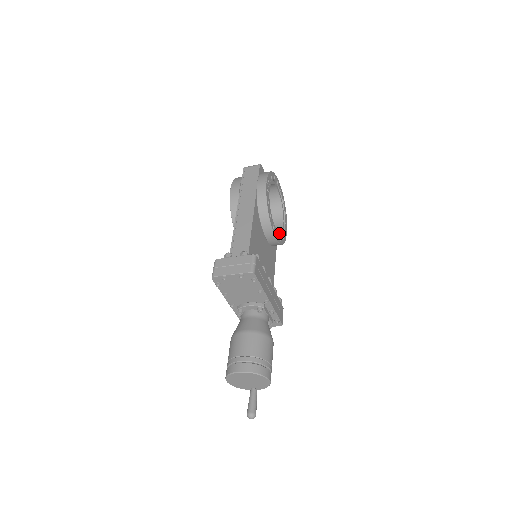
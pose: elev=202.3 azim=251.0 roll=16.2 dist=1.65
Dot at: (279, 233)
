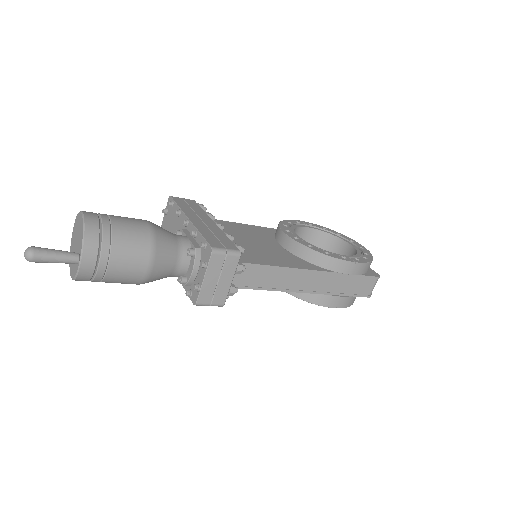
Dot at: (313, 246)
